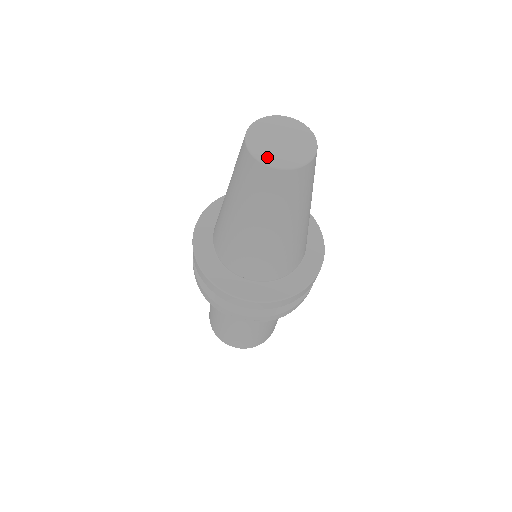
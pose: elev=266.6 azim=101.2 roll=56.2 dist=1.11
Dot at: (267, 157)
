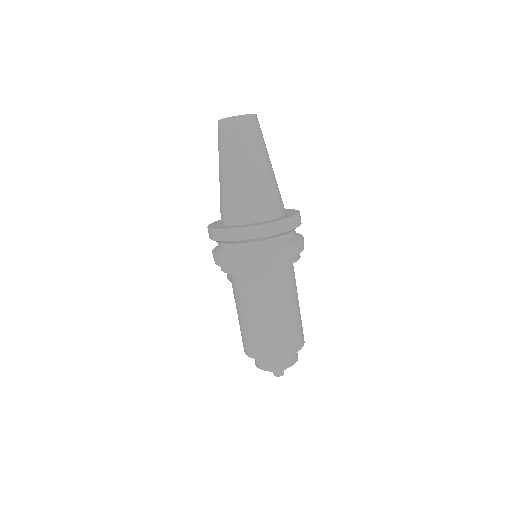
Dot at: (235, 116)
